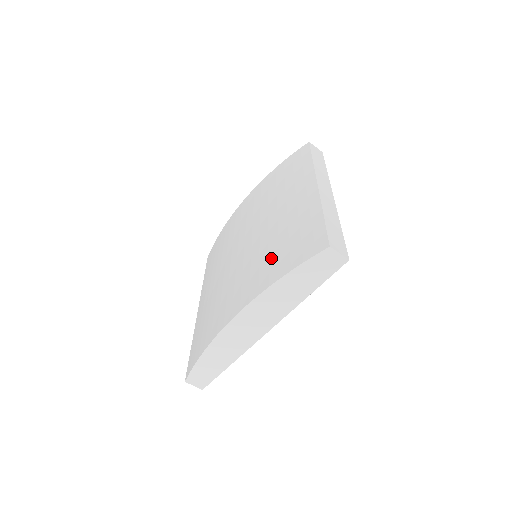
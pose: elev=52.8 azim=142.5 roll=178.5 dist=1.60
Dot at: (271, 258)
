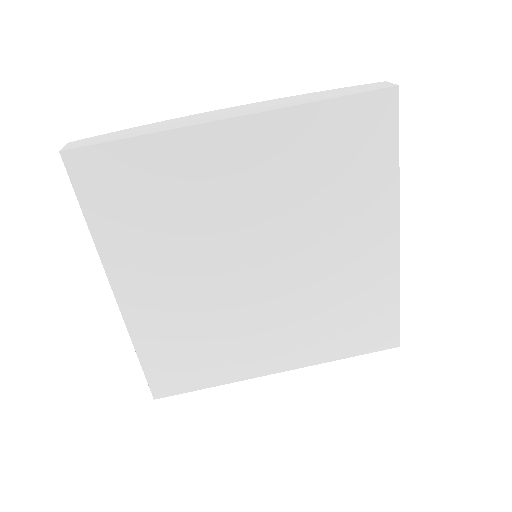
Dot at: occluded
